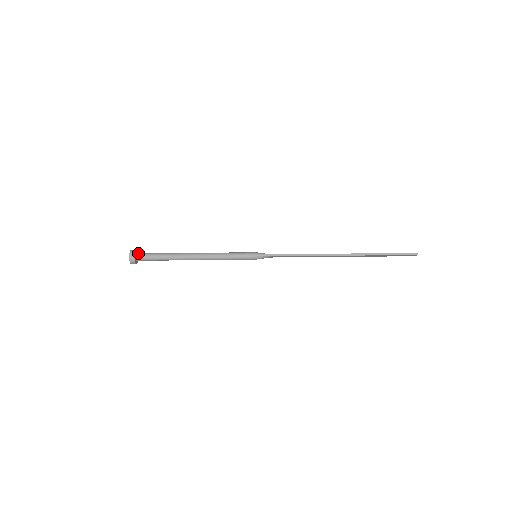
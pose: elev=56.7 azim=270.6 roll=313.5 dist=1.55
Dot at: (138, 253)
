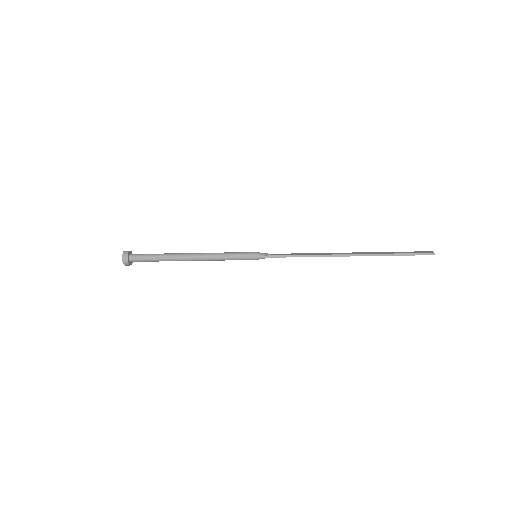
Dot at: (131, 255)
